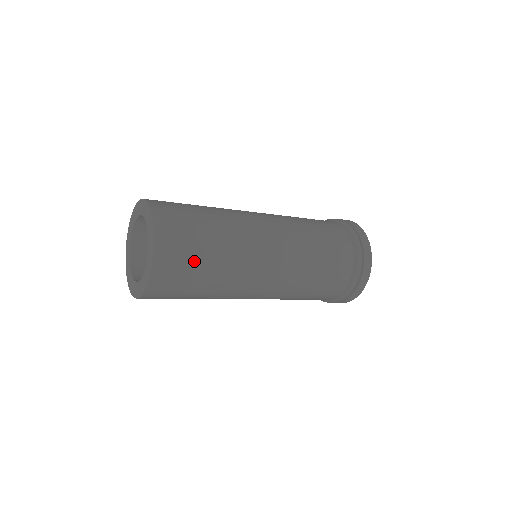
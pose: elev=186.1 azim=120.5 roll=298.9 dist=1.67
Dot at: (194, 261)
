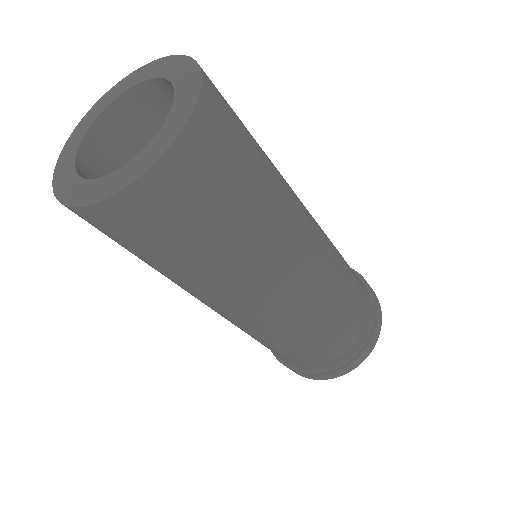
Dot at: occluded
